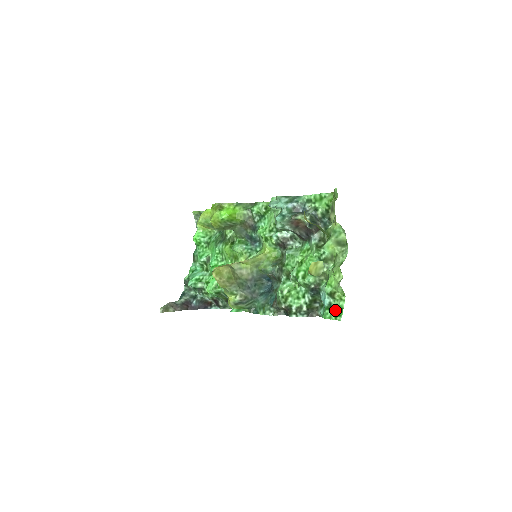
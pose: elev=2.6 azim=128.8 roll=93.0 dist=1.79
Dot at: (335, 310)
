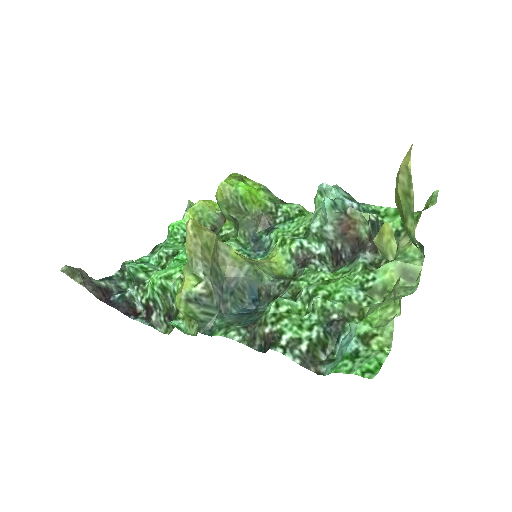
Dot at: (365, 361)
